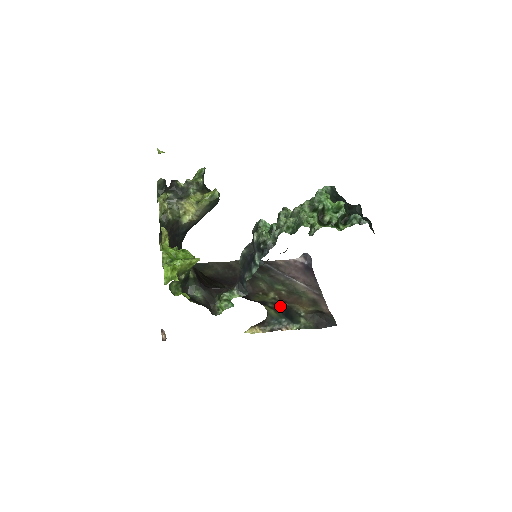
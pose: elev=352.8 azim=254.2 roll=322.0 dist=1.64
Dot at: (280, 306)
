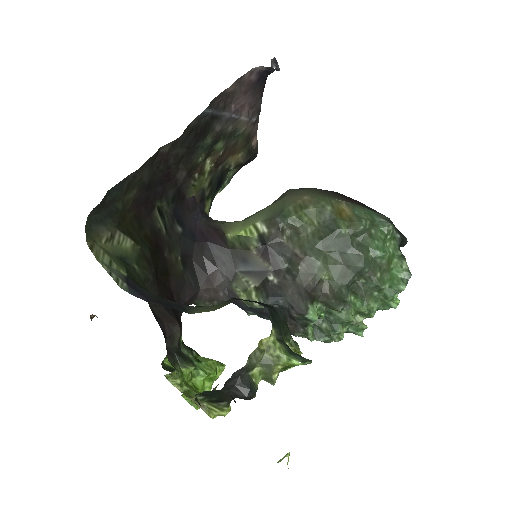
Dot at: (215, 180)
